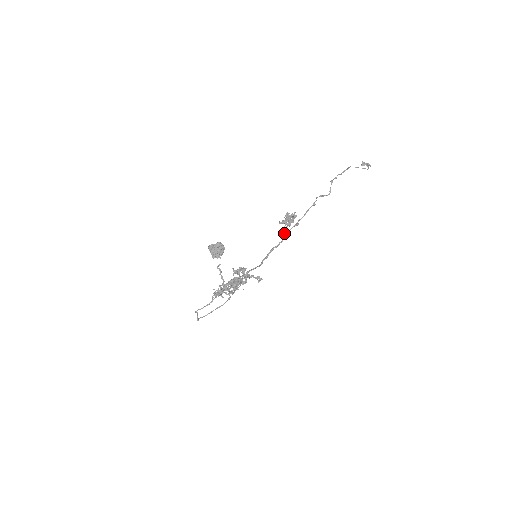
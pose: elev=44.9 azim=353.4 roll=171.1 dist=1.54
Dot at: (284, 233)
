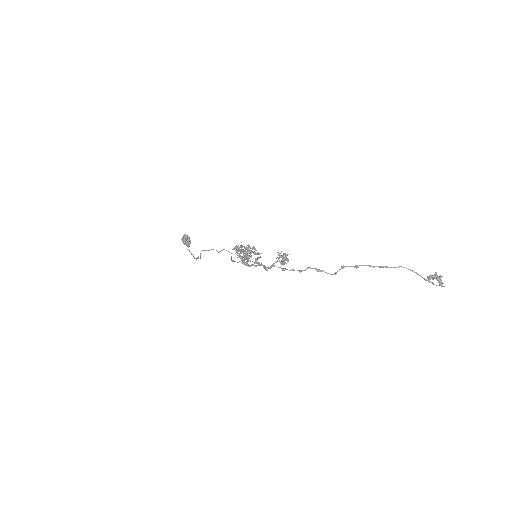
Dot at: (273, 264)
